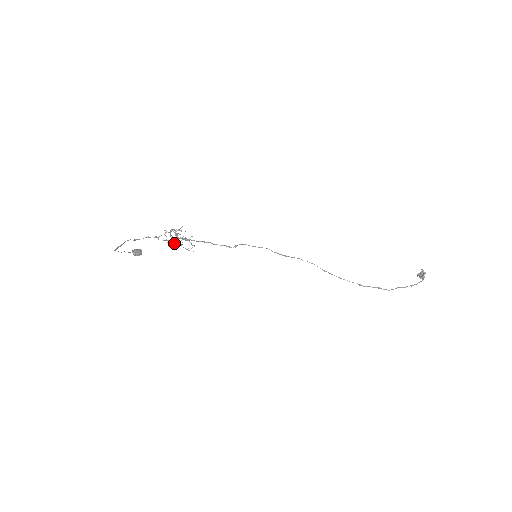
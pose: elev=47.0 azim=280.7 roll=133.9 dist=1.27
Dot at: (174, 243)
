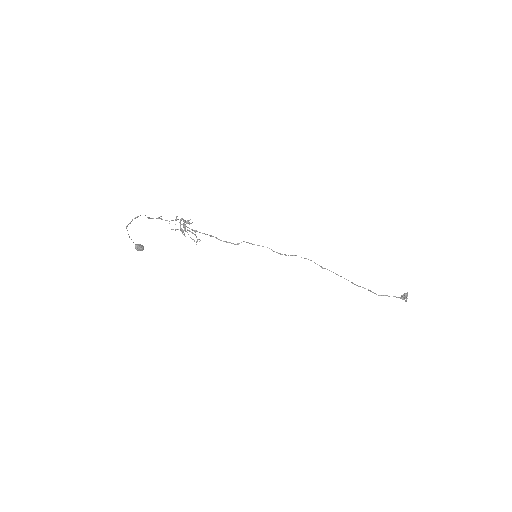
Dot at: (182, 232)
